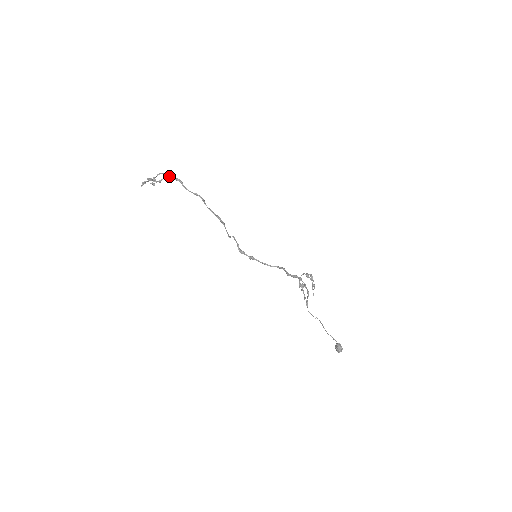
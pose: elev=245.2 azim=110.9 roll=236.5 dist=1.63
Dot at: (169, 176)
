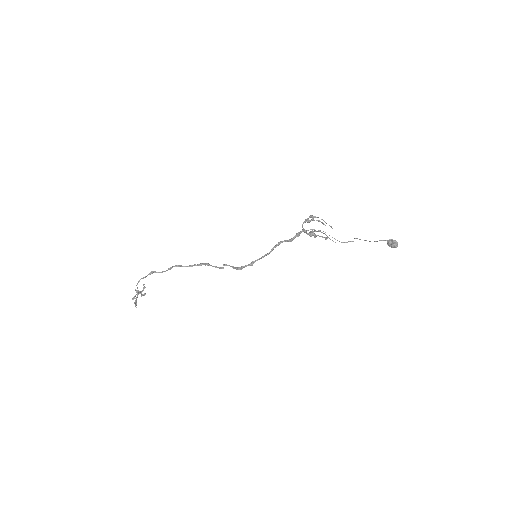
Dot at: (143, 278)
